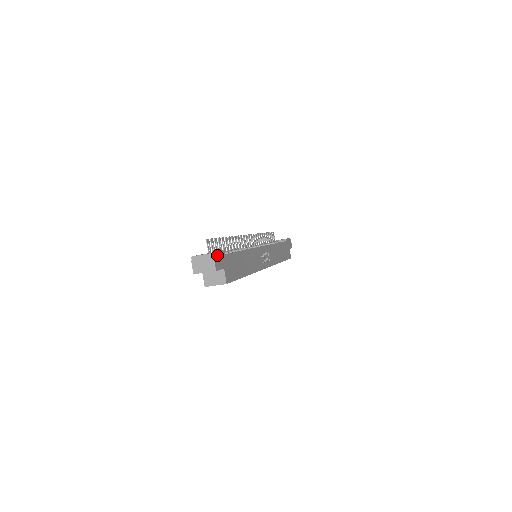
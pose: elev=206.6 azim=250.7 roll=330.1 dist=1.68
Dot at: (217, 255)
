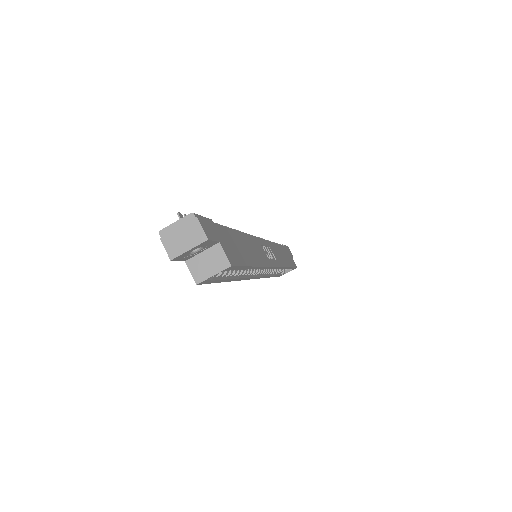
Dot at: (202, 219)
